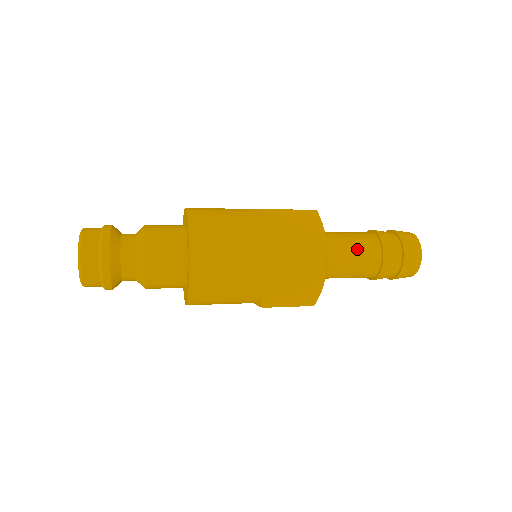
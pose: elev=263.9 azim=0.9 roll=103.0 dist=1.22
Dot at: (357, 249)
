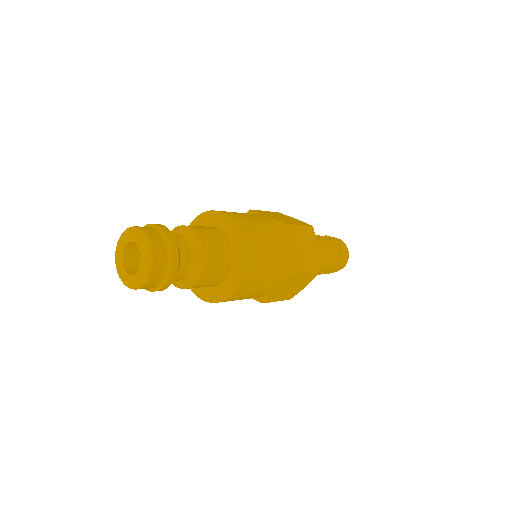
Dot at: (321, 255)
